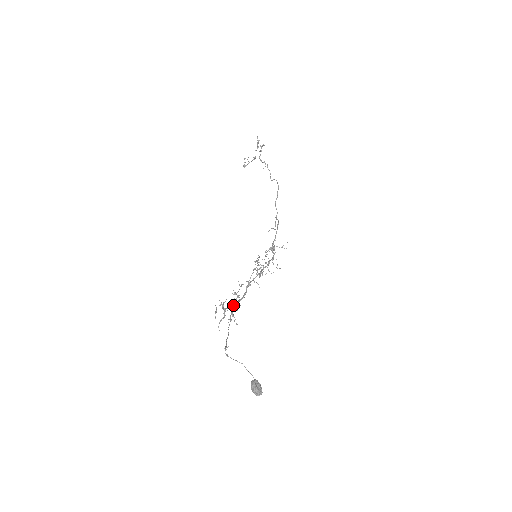
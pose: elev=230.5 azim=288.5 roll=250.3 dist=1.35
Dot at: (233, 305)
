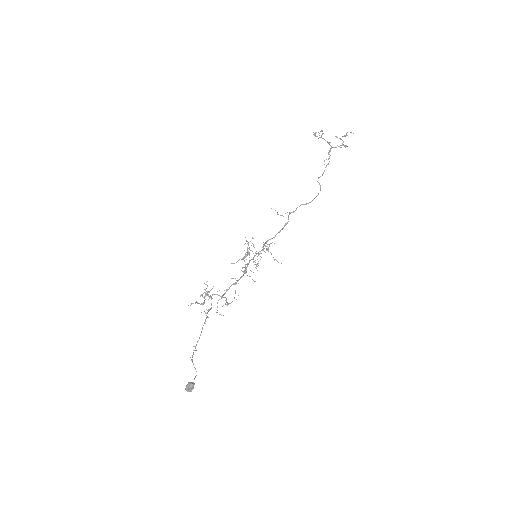
Dot at: occluded
